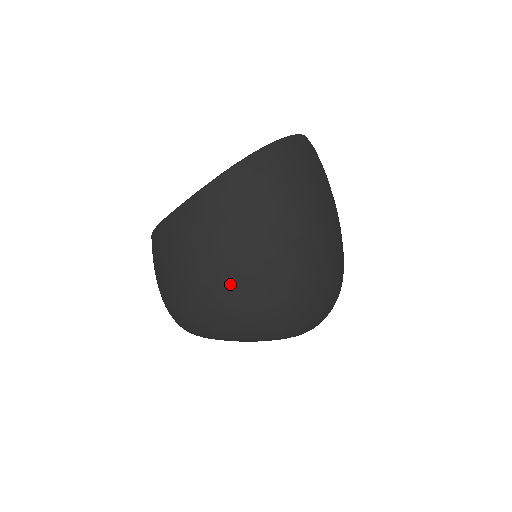
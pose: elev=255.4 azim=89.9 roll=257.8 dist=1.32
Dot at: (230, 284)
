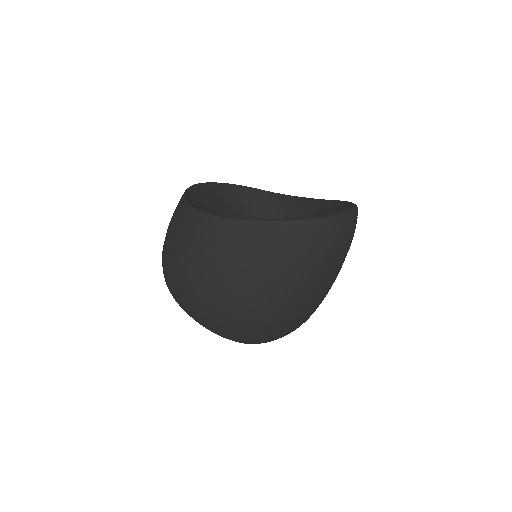
Dot at: (222, 300)
